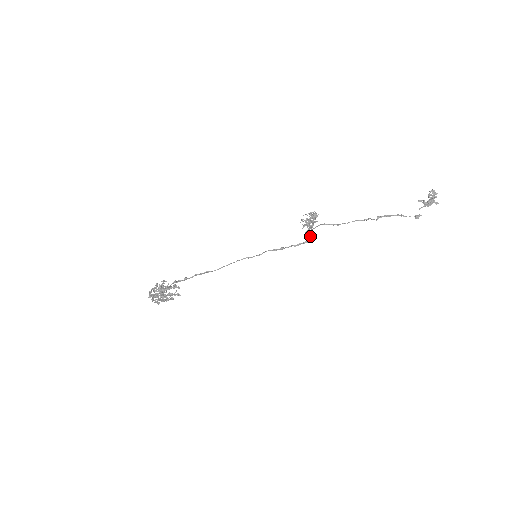
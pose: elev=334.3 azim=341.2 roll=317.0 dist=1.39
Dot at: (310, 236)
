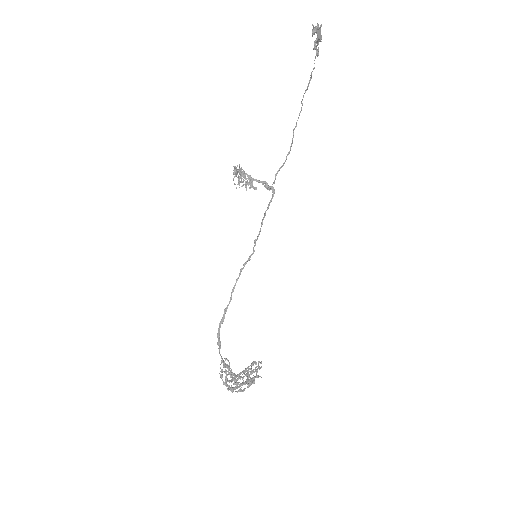
Dot at: (268, 187)
